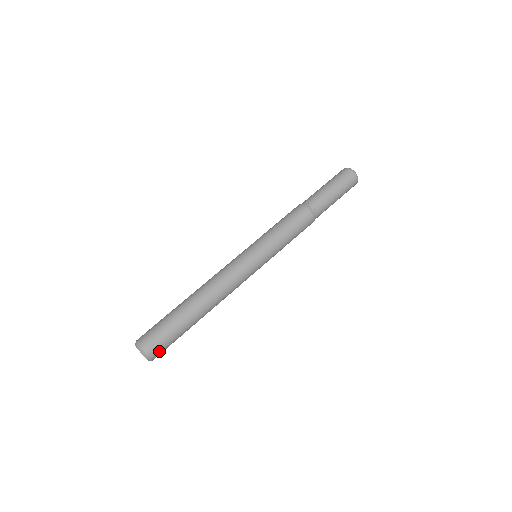
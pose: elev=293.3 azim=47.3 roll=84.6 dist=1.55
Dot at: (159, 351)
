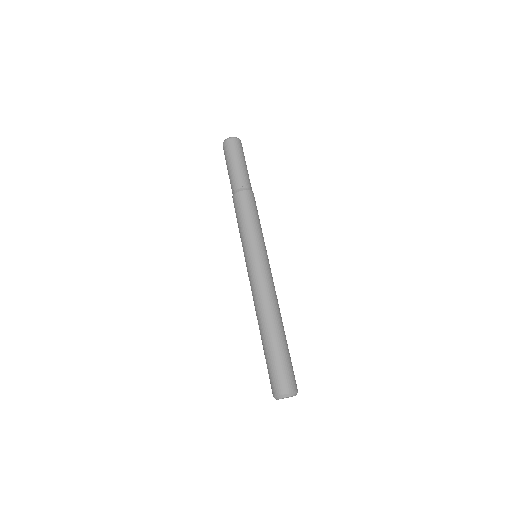
Dot at: (288, 382)
